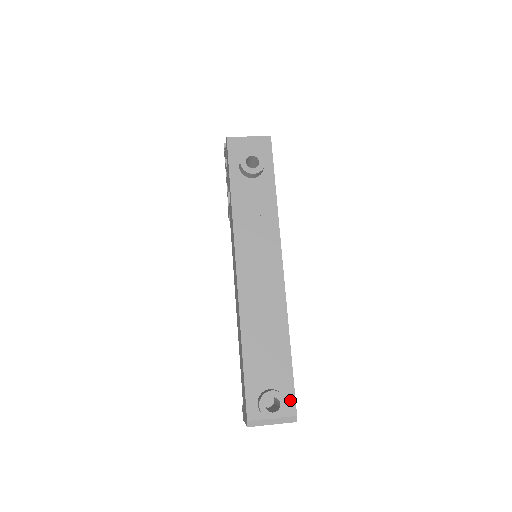
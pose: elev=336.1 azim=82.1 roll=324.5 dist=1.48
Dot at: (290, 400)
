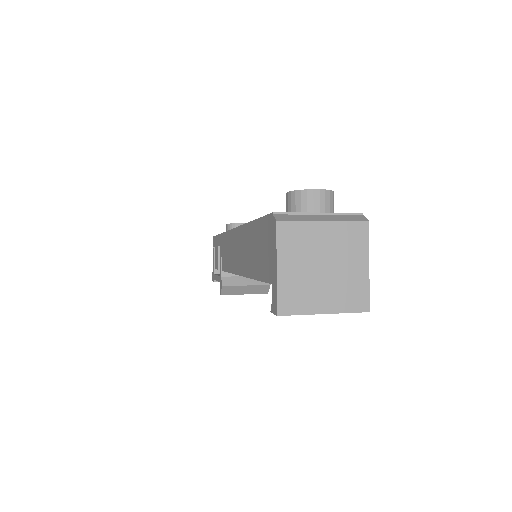
Dot at: occluded
